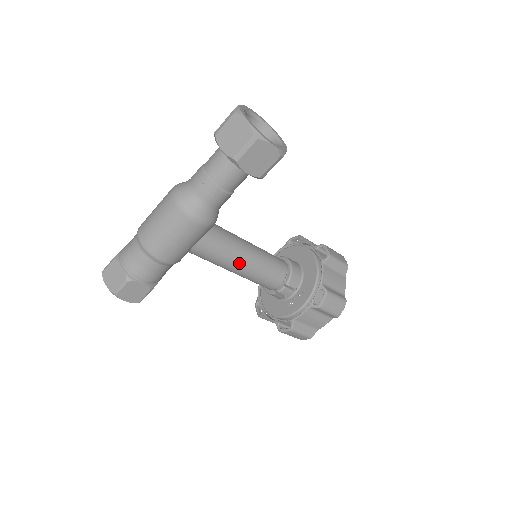
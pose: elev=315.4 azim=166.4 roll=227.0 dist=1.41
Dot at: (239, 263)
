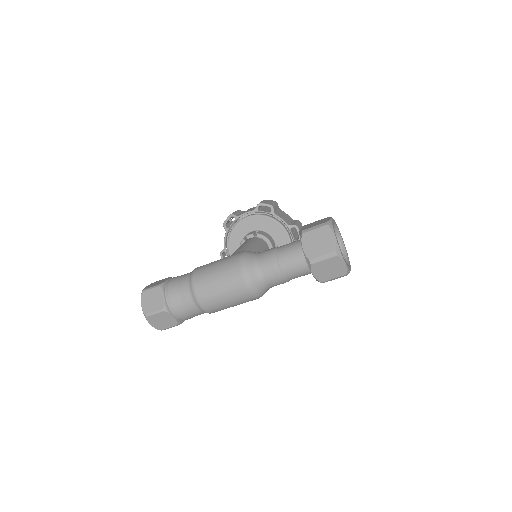
Dot at: occluded
